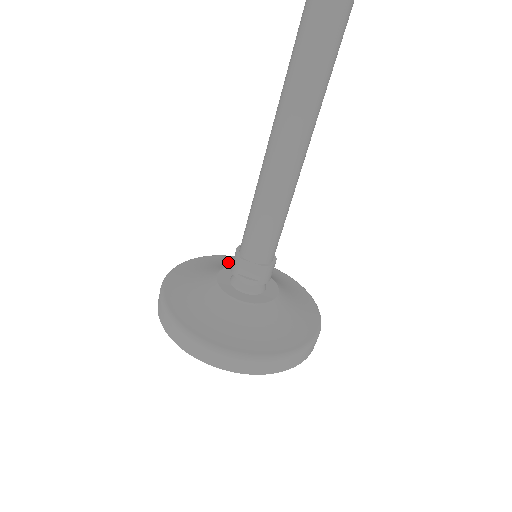
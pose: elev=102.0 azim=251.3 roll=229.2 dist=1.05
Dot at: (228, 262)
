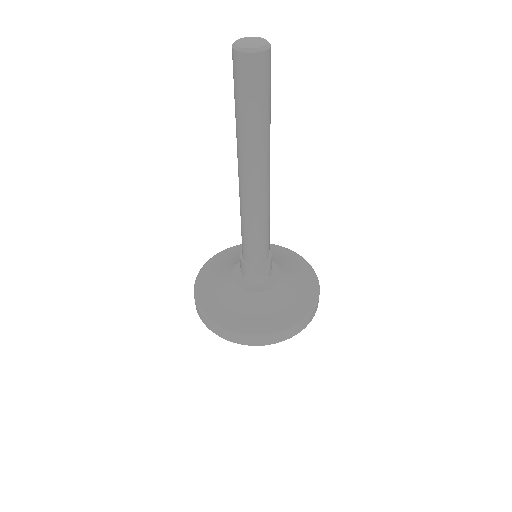
Dot at: (220, 266)
